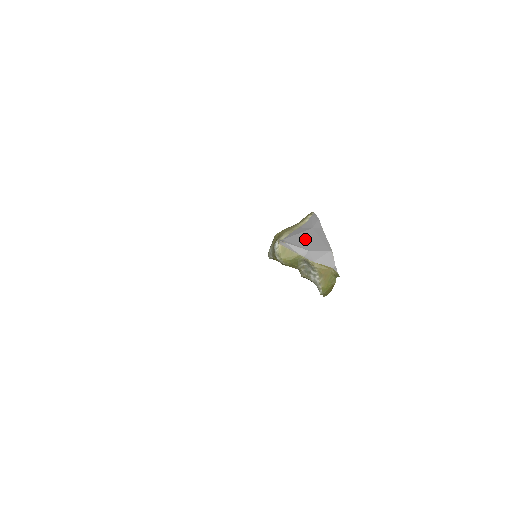
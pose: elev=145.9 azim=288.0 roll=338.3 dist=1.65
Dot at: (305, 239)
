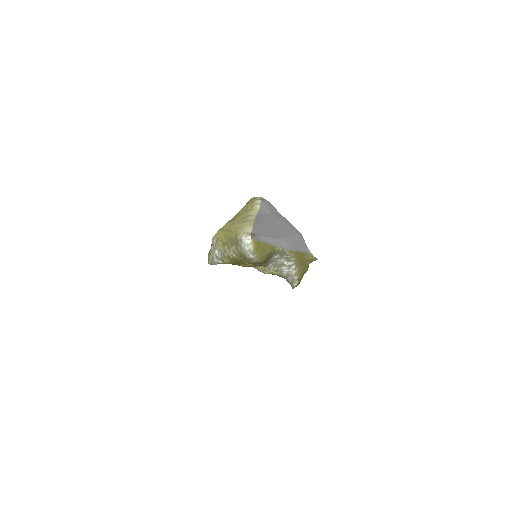
Dot at: (272, 227)
